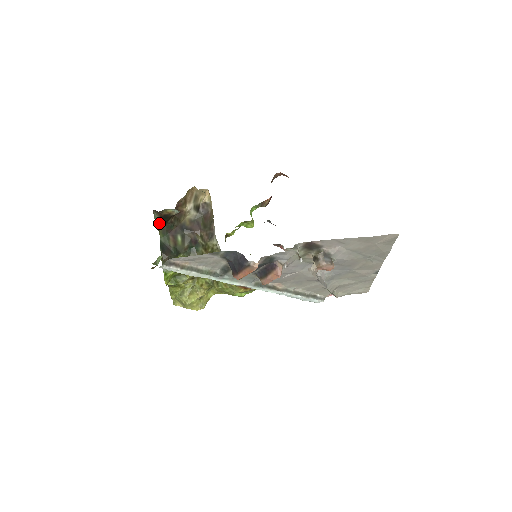
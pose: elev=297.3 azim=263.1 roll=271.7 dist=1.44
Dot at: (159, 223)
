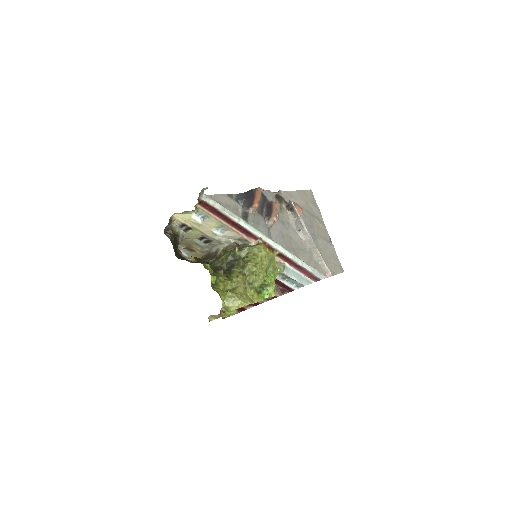
Dot at: (173, 245)
